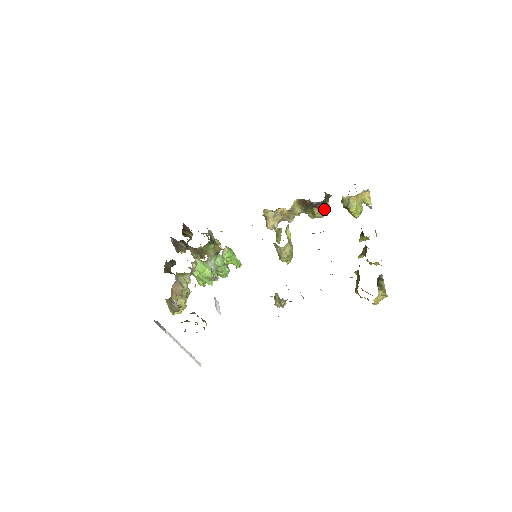
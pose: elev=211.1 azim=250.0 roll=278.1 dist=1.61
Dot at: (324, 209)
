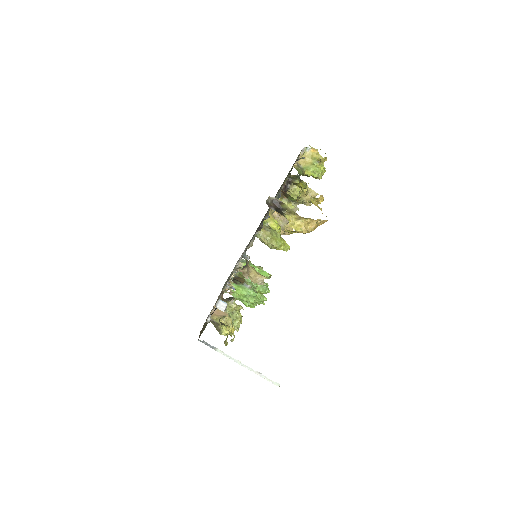
Dot at: (294, 188)
